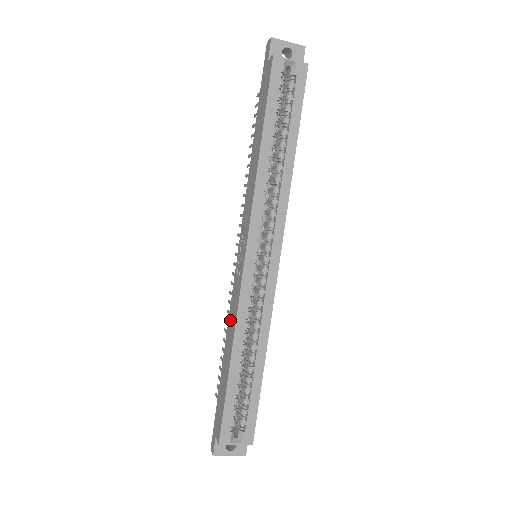
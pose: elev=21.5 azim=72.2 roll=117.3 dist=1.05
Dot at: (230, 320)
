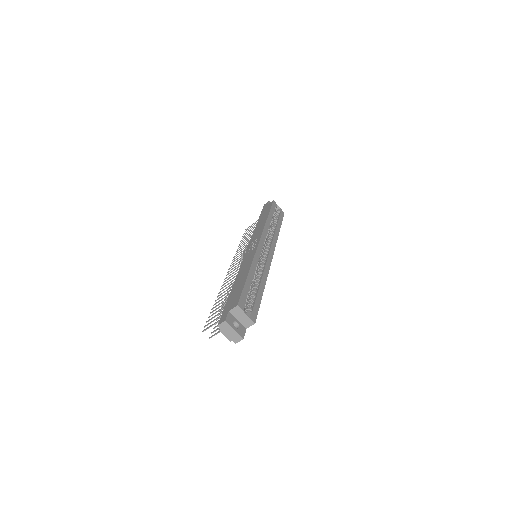
Dot at: (242, 267)
